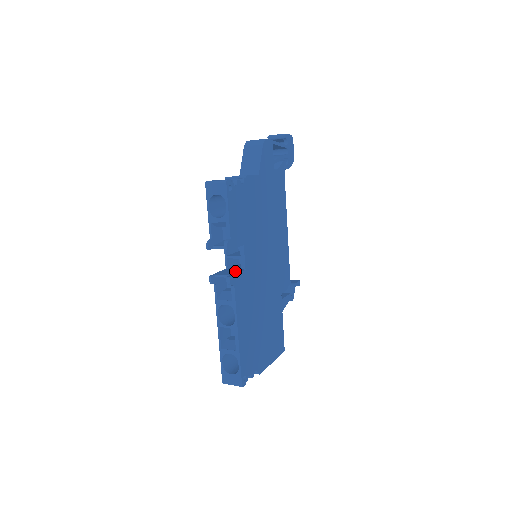
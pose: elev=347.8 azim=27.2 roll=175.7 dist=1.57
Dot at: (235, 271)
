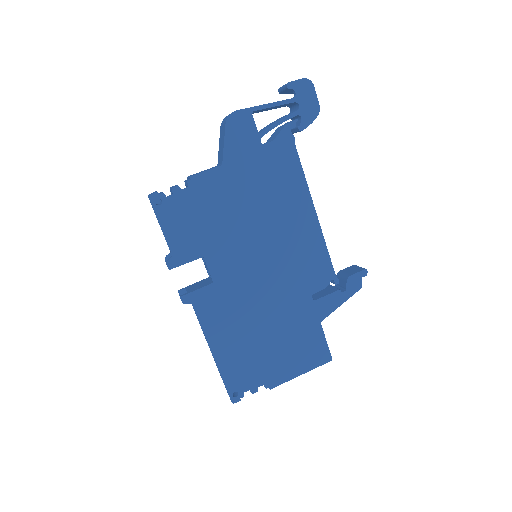
Dot at: (202, 285)
